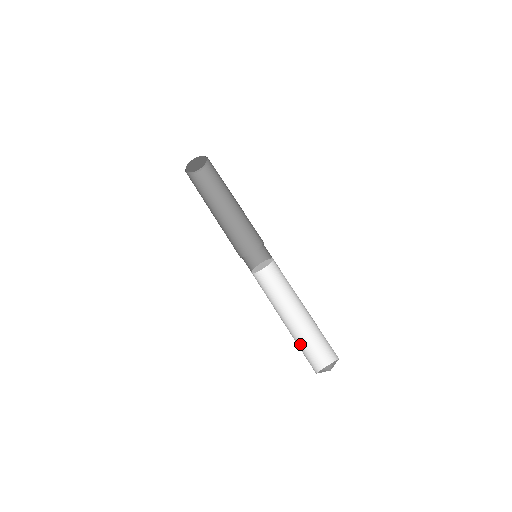
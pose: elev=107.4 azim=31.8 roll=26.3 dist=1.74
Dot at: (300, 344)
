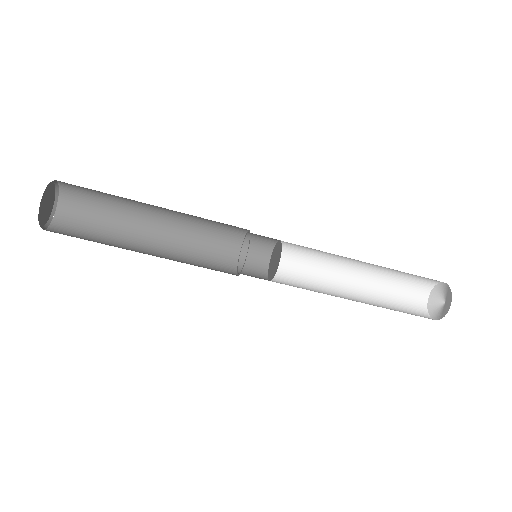
Dot at: (387, 292)
